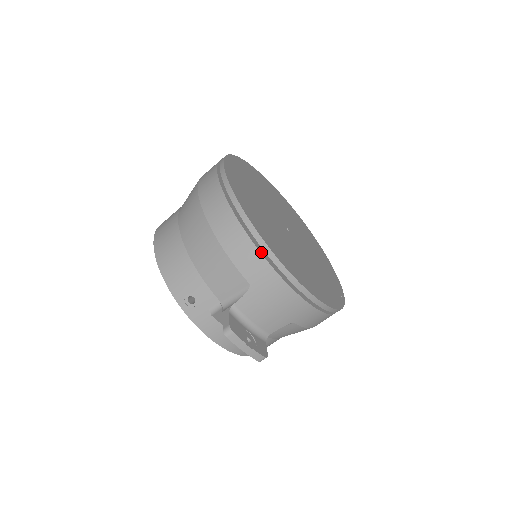
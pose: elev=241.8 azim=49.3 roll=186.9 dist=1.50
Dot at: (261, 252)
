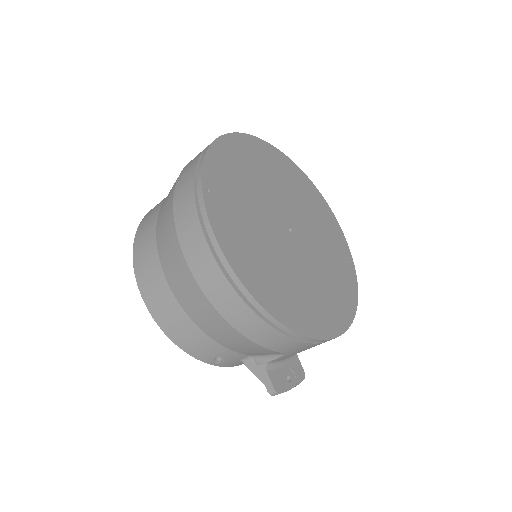
Dot at: (296, 337)
